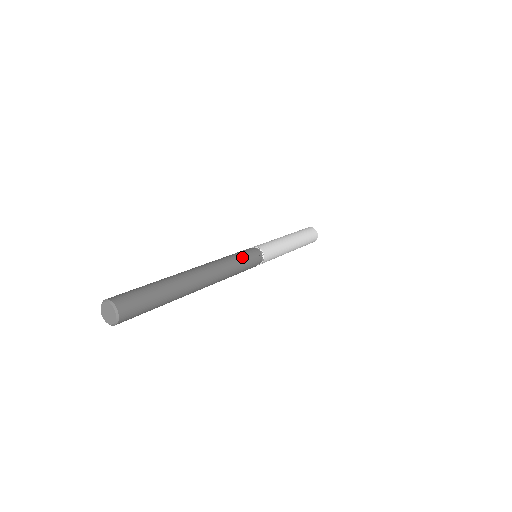
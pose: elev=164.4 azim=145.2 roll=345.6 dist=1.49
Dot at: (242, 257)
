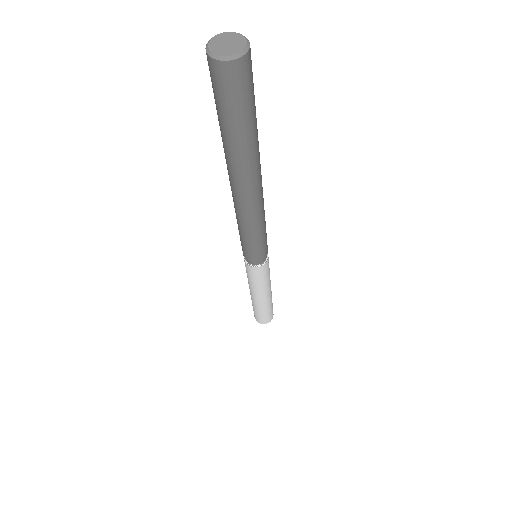
Dot at: occluded
